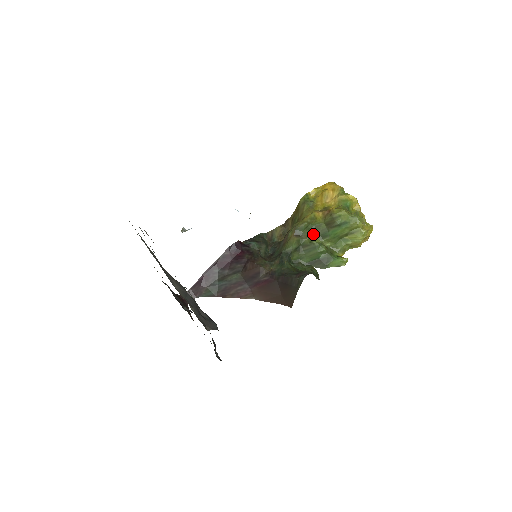
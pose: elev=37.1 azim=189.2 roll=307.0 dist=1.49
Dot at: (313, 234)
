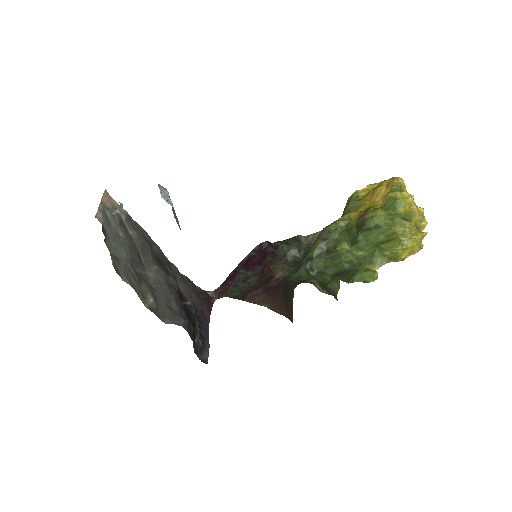
Dot at: (342, 239)
